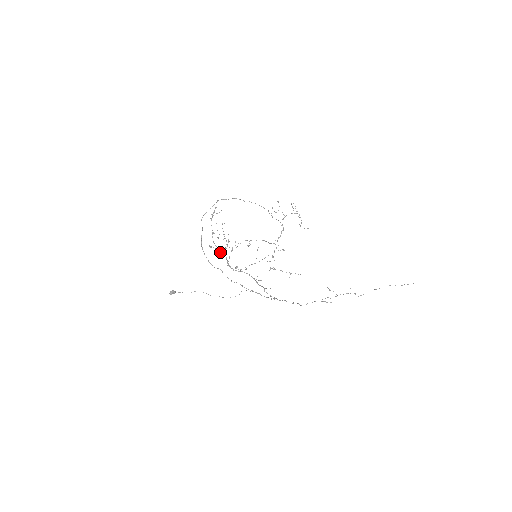
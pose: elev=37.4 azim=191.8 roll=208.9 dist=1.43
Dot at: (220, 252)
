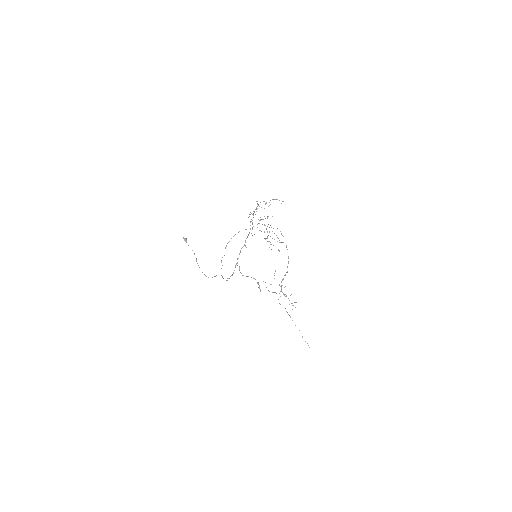
Dot at: occluded
